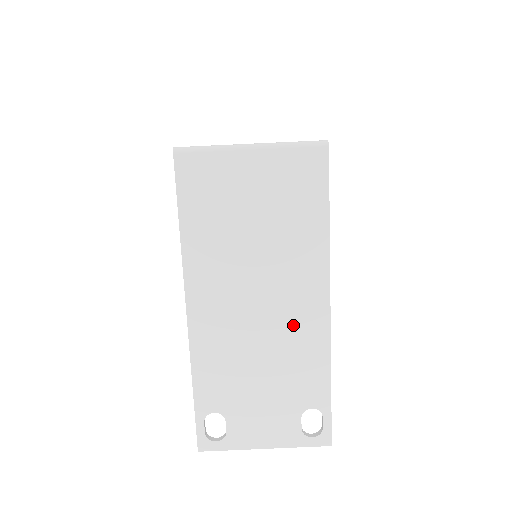
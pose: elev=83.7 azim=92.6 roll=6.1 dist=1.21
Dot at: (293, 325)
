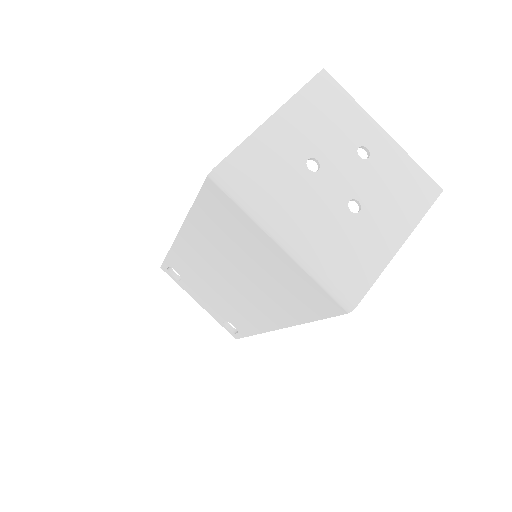
Dot at: (245, 308)
